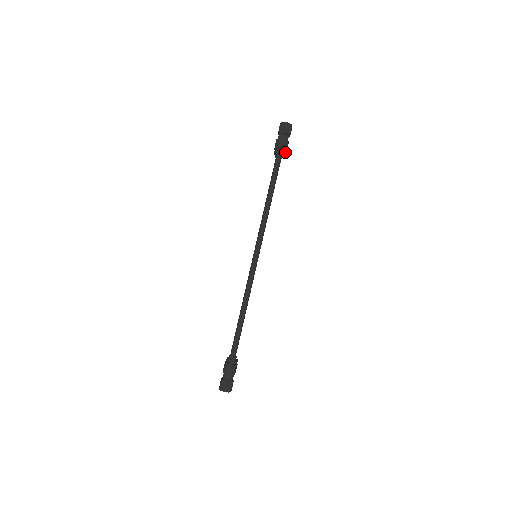
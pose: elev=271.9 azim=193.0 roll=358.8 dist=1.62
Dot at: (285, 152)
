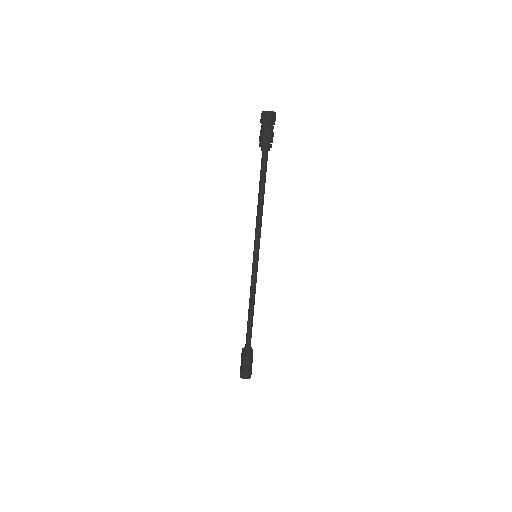
Dot at: occluded
